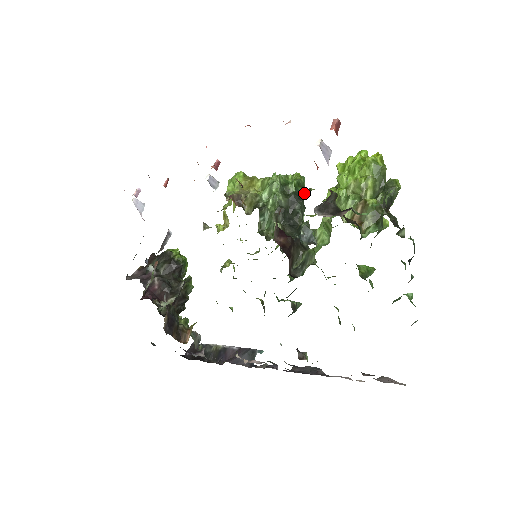
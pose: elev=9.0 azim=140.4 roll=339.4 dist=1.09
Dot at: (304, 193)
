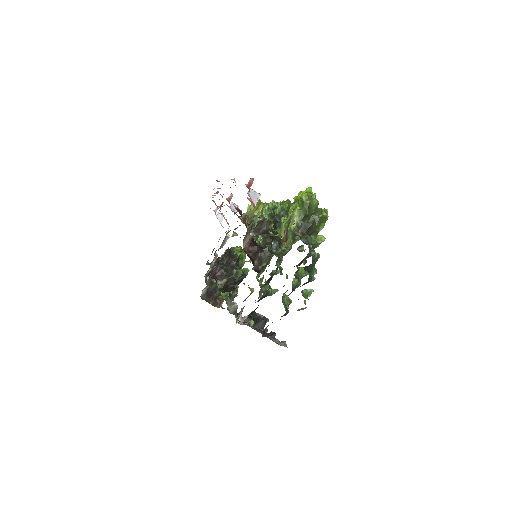
Dot at: occluded
